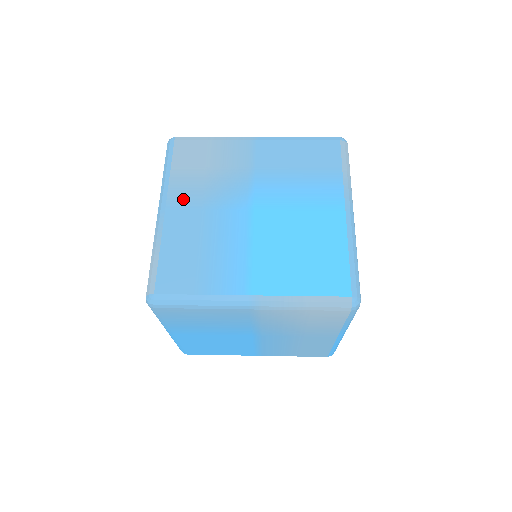
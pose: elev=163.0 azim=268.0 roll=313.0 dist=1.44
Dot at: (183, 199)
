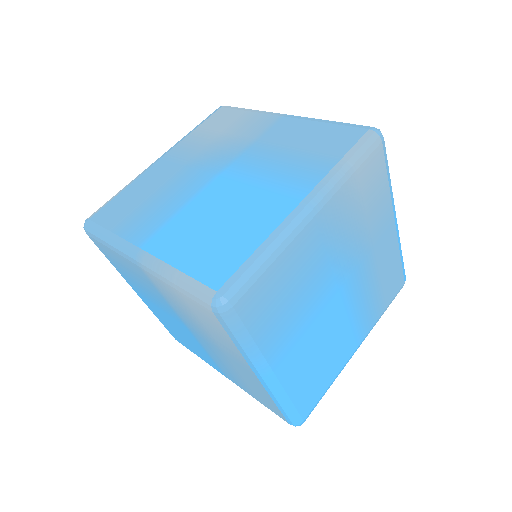
Dot at: (179, 153)
